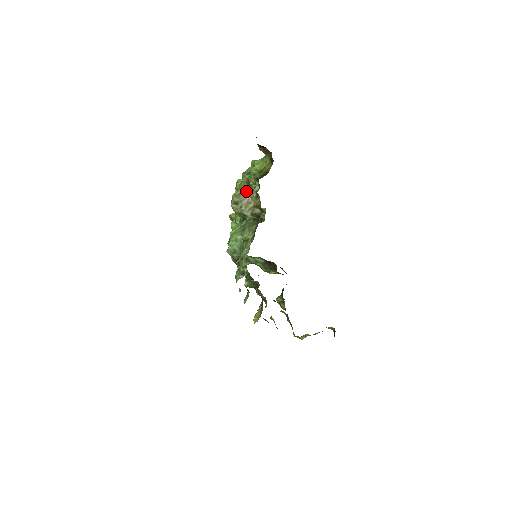
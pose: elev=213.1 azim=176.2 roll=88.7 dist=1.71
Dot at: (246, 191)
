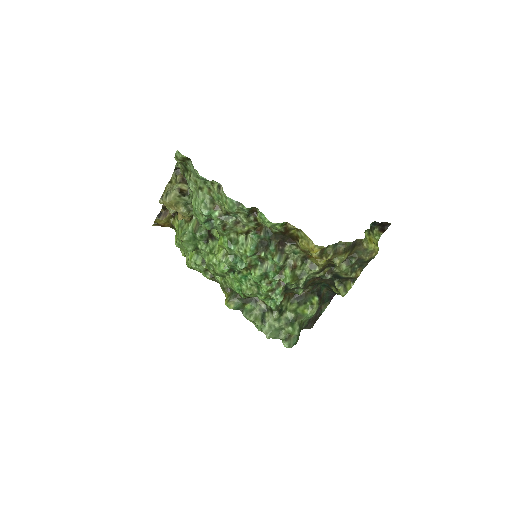
Dot at: (182, 228)
